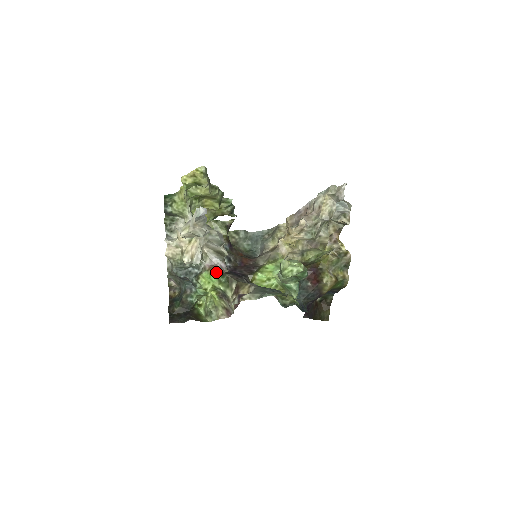
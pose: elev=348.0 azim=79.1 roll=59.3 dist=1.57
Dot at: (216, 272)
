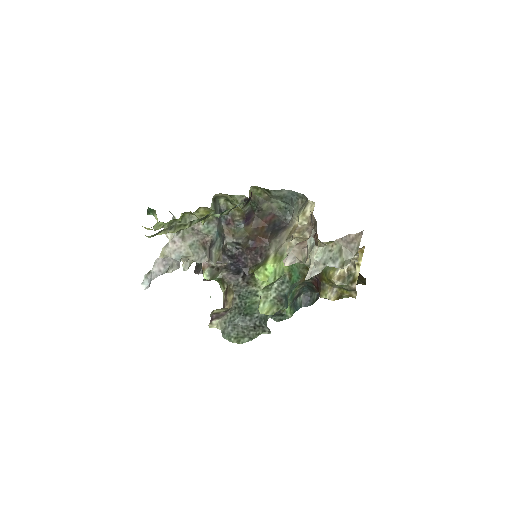
Dot at: (205, 277)
